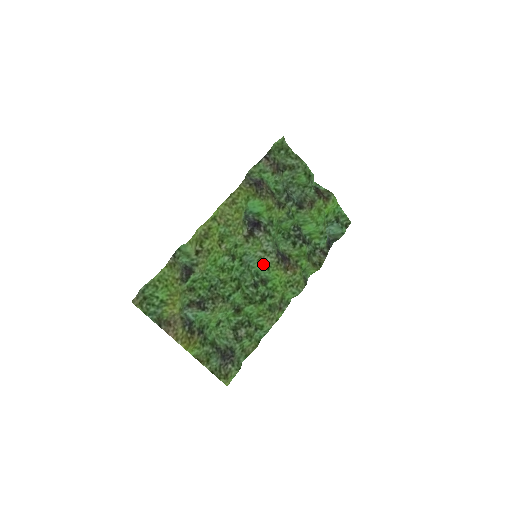
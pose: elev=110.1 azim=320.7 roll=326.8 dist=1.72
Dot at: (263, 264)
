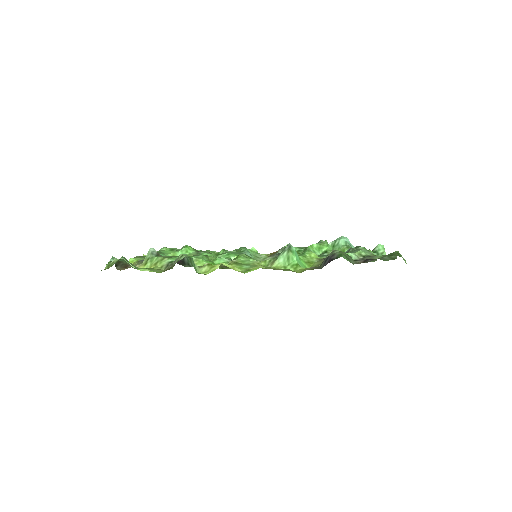
Dot at: (256, 254)
